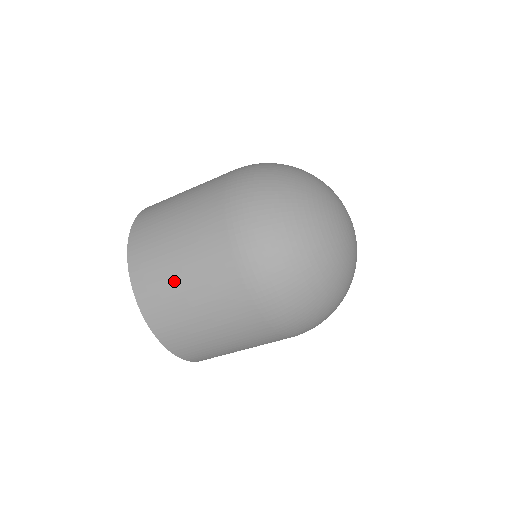
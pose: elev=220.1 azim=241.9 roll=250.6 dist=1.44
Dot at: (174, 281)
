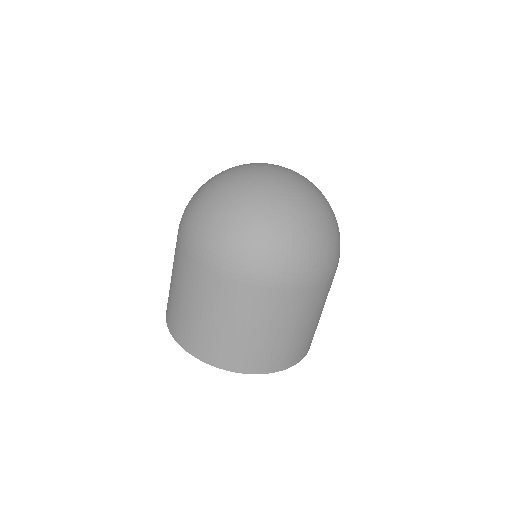
Dot at: (182, 309)
